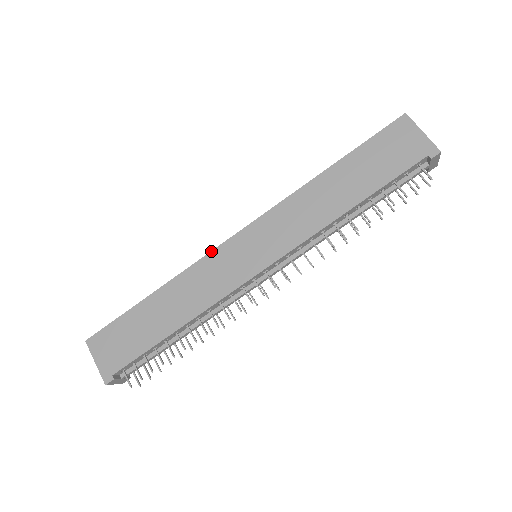
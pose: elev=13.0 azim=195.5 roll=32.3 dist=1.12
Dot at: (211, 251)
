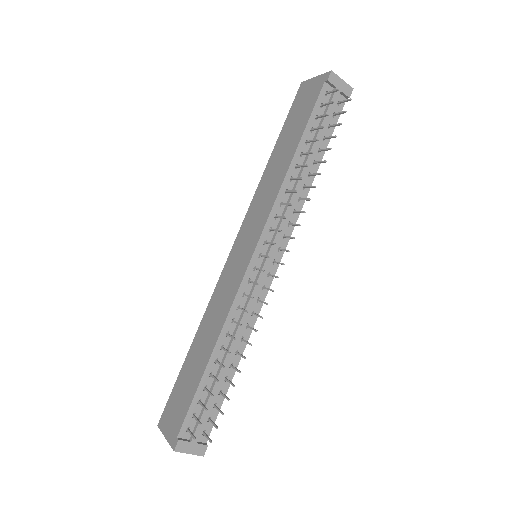
Dot at: (219, 277)
